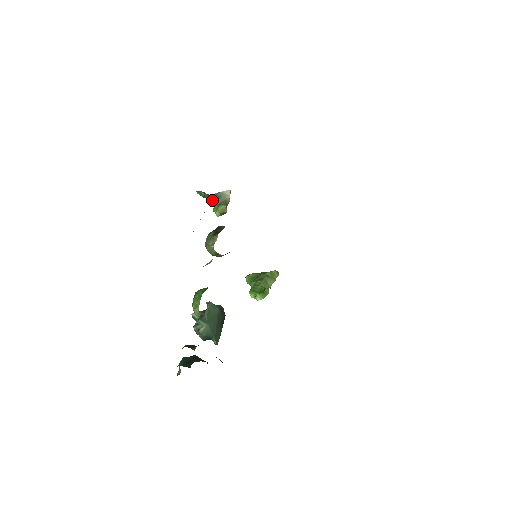
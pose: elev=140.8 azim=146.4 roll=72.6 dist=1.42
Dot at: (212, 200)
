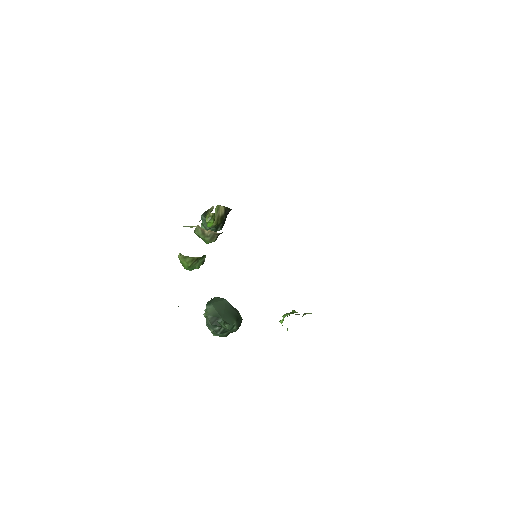
Dot at: occluded
